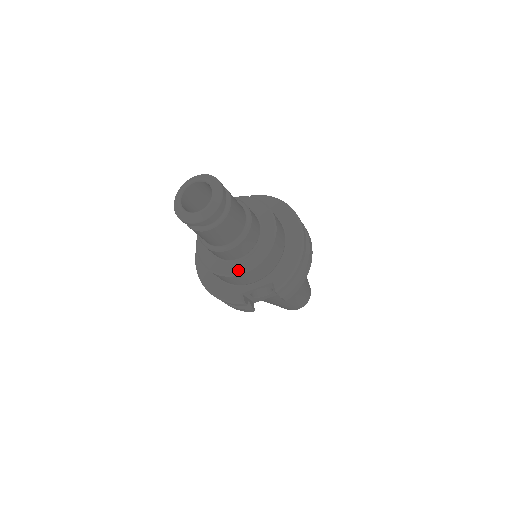
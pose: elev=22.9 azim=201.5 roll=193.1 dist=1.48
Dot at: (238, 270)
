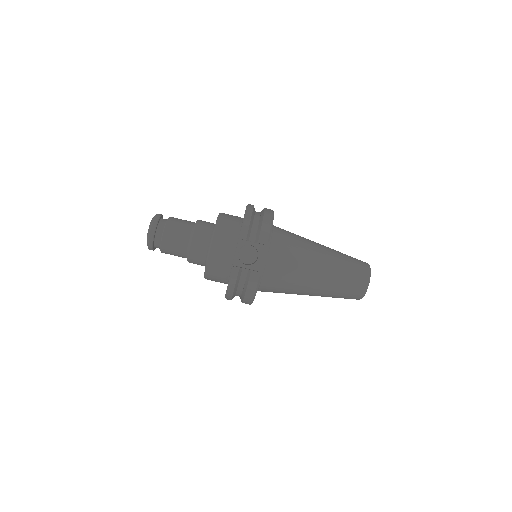
Dot at: (209, 249)
